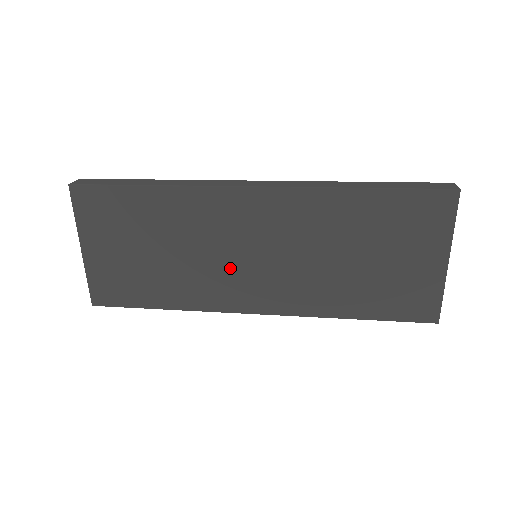
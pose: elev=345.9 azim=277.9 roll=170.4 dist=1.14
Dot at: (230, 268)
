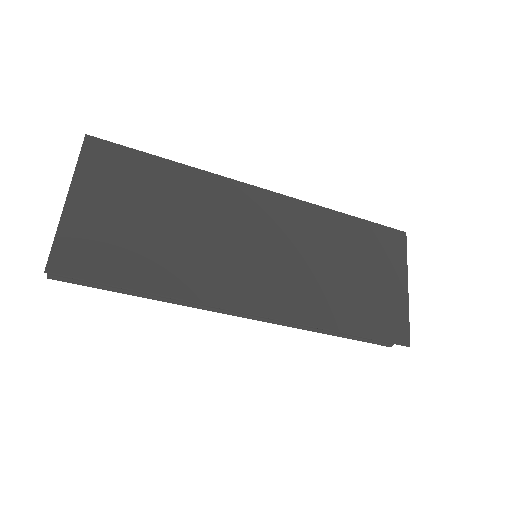
Dot at: (234, 257)
